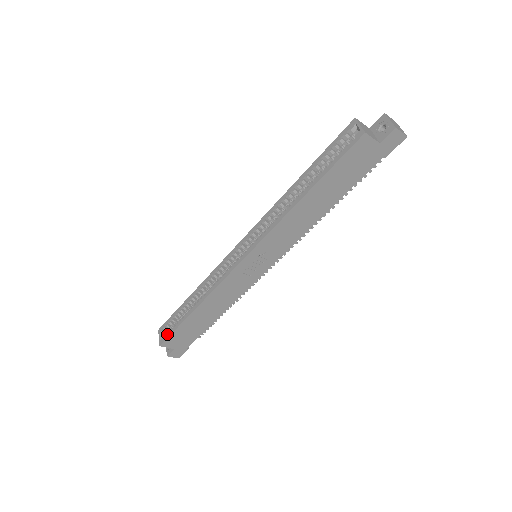
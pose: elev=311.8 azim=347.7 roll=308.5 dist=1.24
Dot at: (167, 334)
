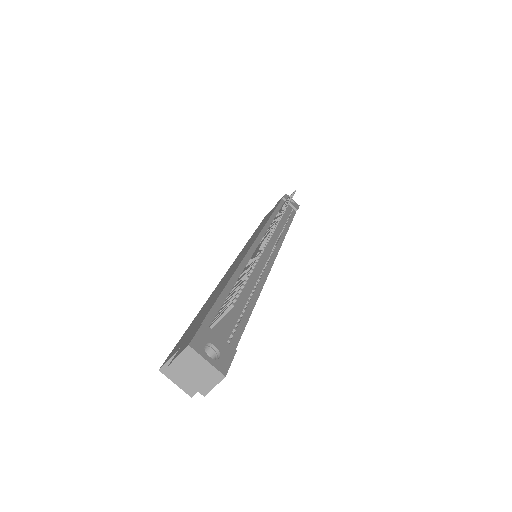
Dot at: occluded
